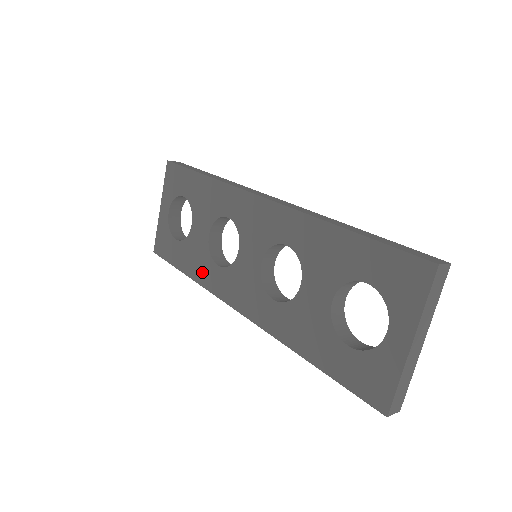
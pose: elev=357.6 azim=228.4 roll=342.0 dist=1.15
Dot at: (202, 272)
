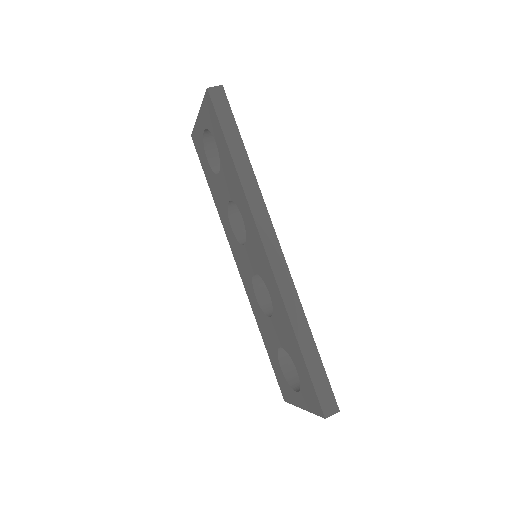
Dot at: (221, 212)
